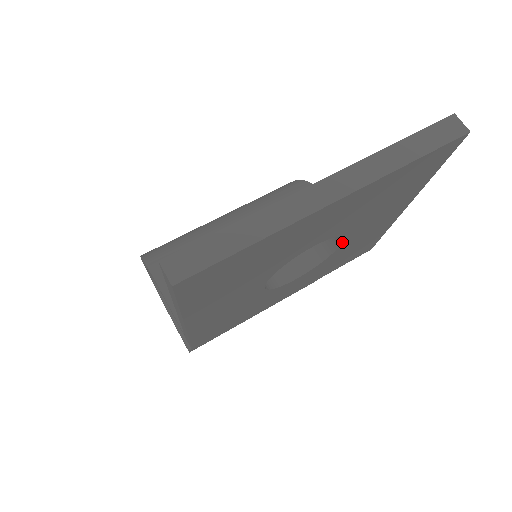
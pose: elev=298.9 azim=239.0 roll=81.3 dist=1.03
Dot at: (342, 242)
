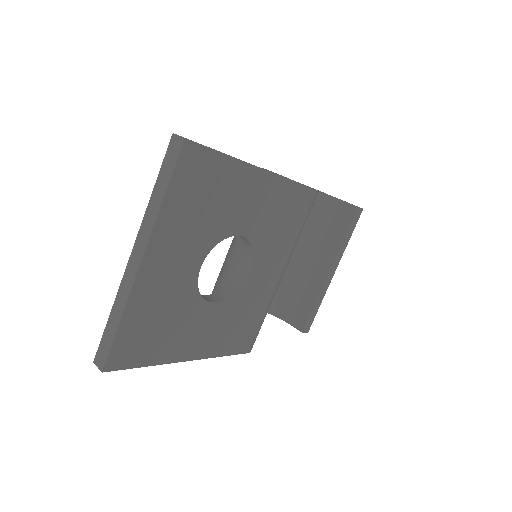
Dot at: (239, 235)
